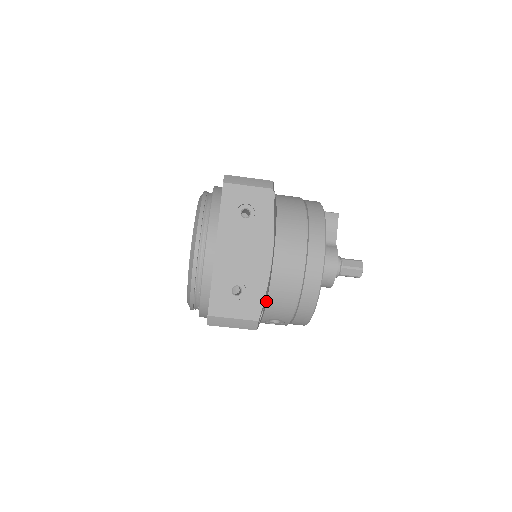
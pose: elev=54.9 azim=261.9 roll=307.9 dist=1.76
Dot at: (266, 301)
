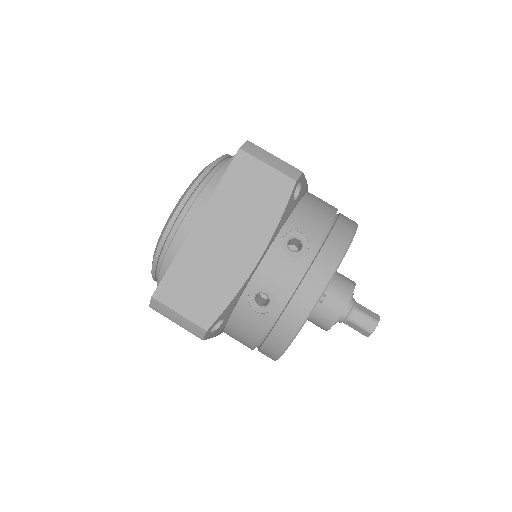
Dot at: (298, 202)
